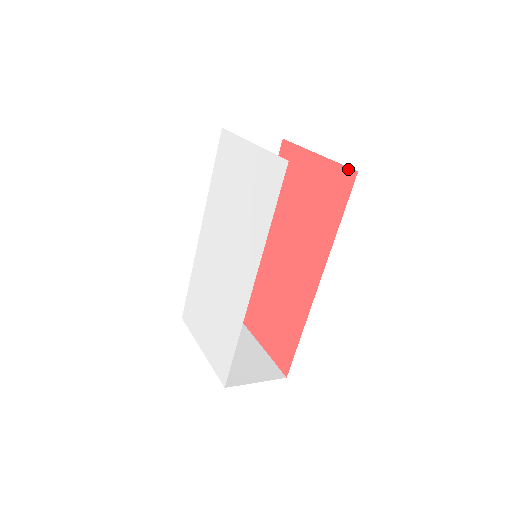
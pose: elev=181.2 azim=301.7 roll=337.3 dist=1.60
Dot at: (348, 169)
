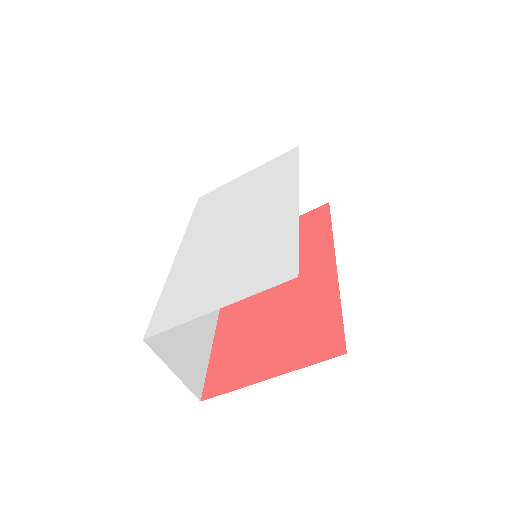
Dot at: (319, 207)
